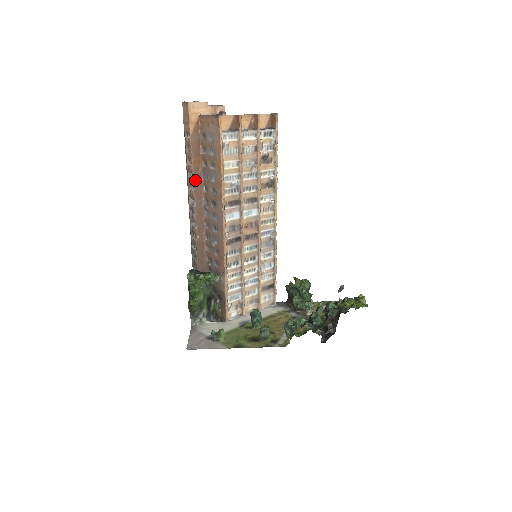
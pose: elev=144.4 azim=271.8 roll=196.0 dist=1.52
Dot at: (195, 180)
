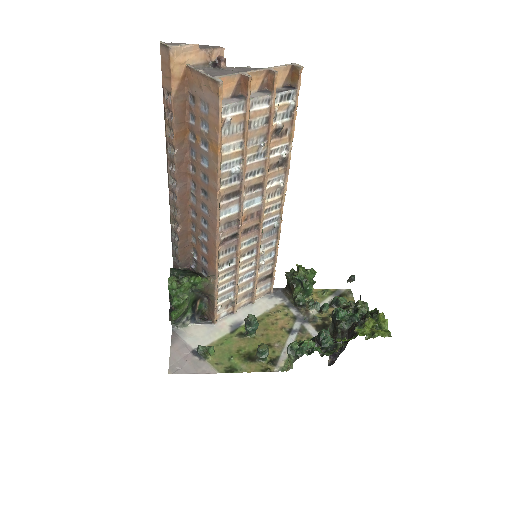
Dot at: (178, 158)
